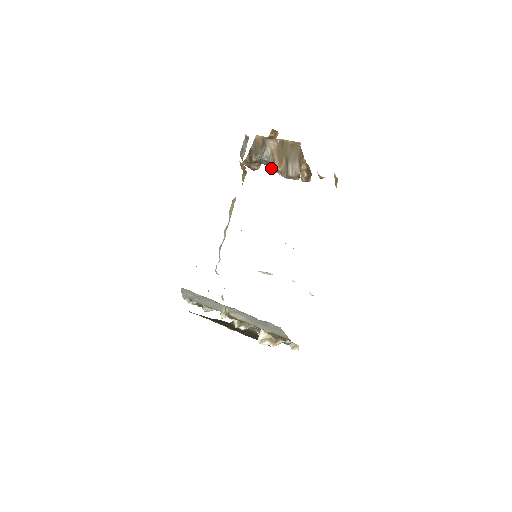
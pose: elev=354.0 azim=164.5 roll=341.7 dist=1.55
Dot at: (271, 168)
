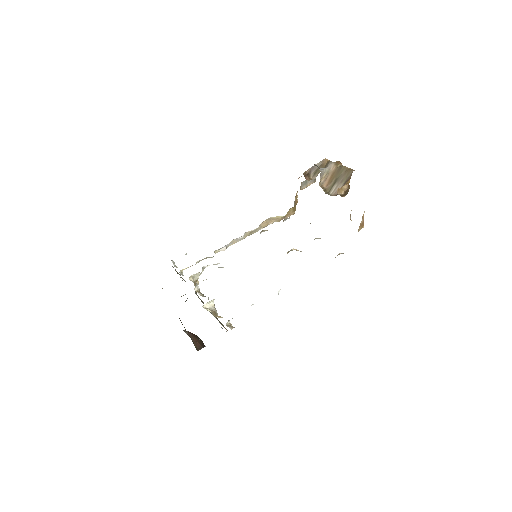
Dot at: (320, 183)
